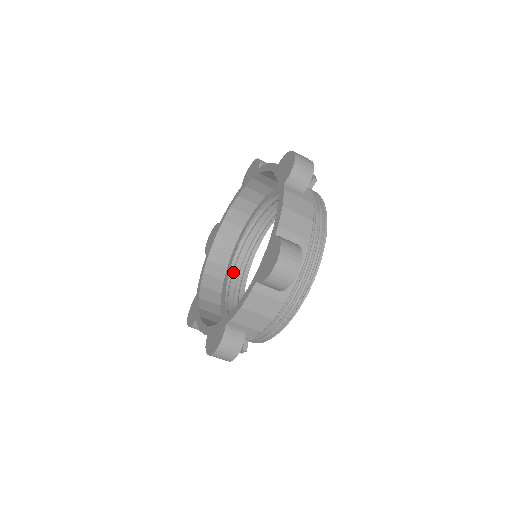
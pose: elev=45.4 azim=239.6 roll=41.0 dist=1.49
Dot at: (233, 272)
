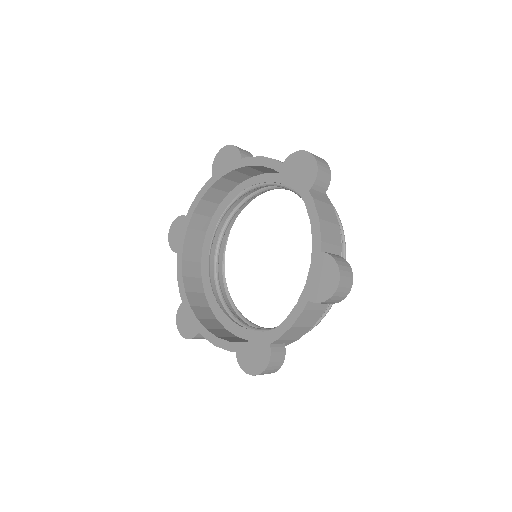
Dot at: (232, 203)
